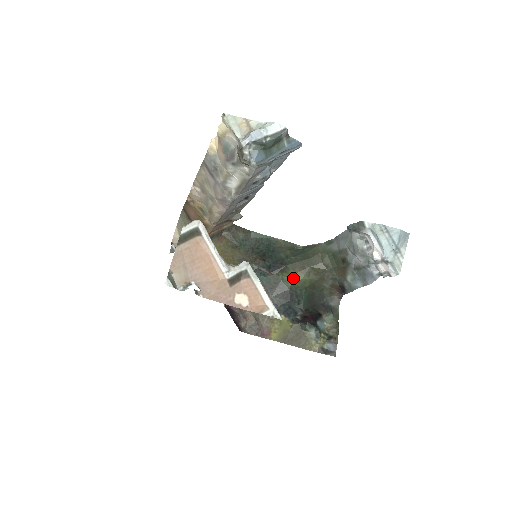
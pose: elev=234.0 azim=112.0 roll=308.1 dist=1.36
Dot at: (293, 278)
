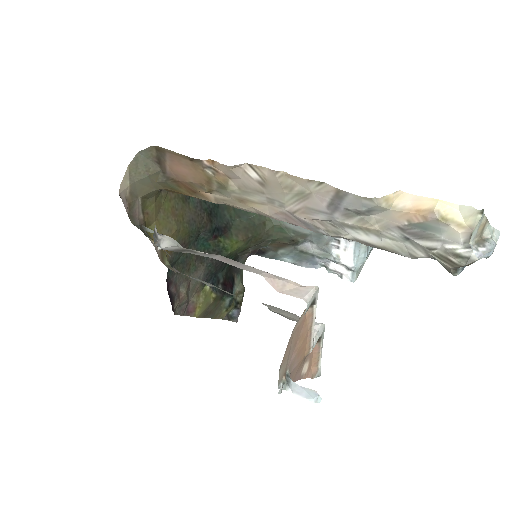
Dot at: (233, 246)
